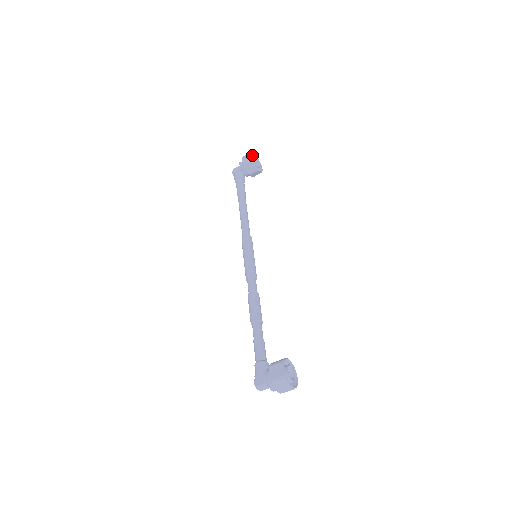
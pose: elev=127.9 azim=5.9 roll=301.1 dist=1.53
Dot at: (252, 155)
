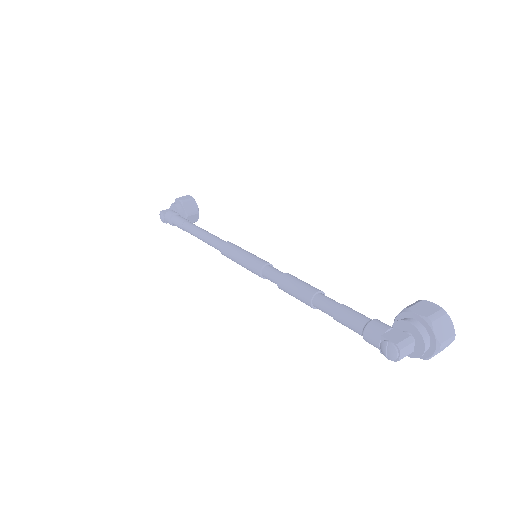
Dot at: occluded
